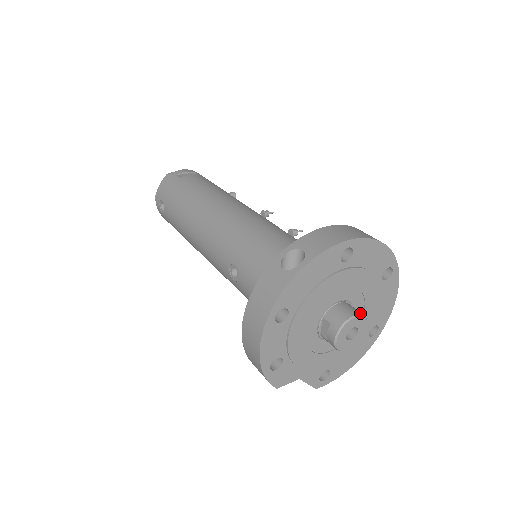
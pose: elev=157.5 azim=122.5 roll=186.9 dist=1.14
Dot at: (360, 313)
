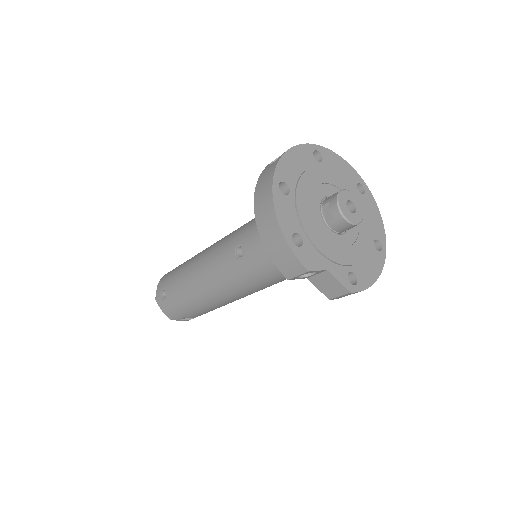
Dot at: (349, 192)
